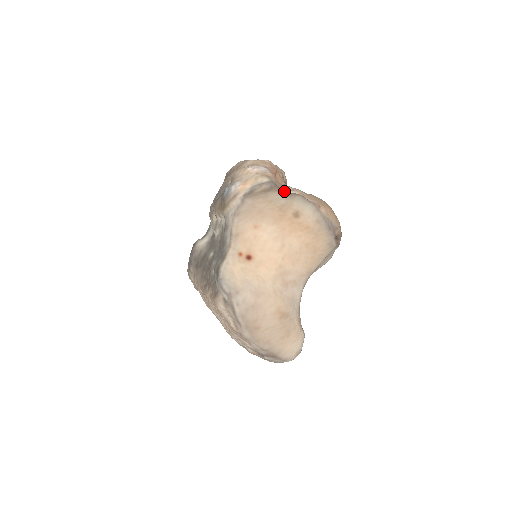
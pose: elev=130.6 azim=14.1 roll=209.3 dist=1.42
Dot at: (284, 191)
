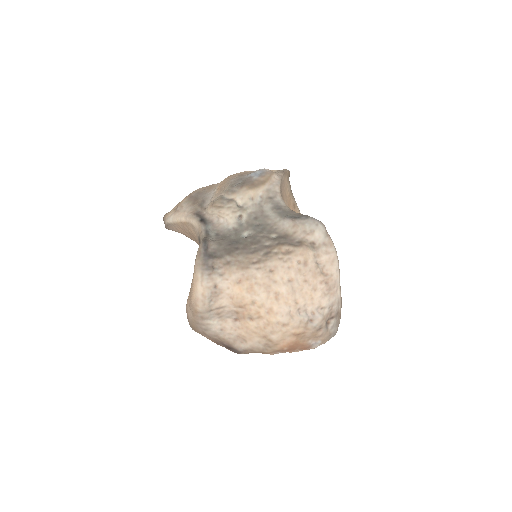
Dot at: (289, 183)
